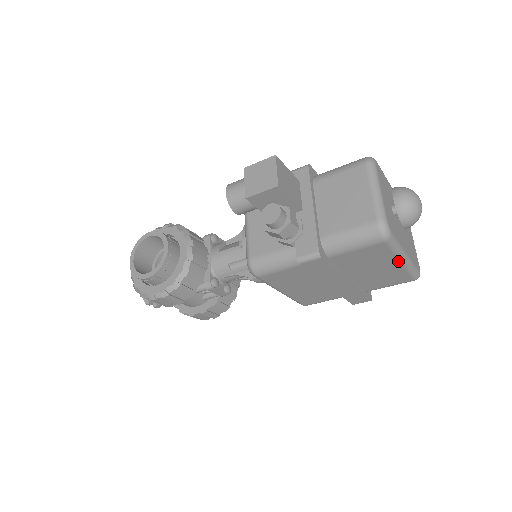
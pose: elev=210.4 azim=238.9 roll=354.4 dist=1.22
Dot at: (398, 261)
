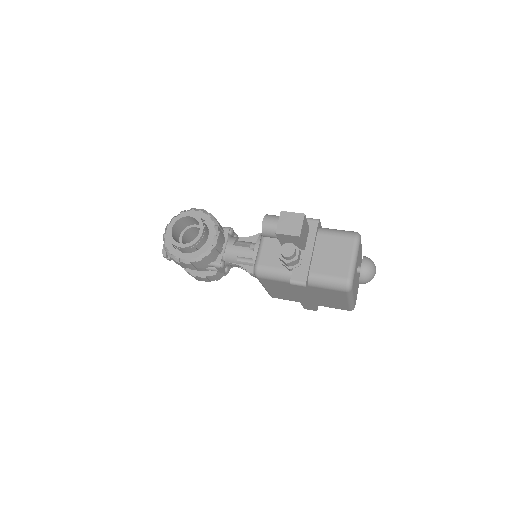
Dot at: (347, 301)
